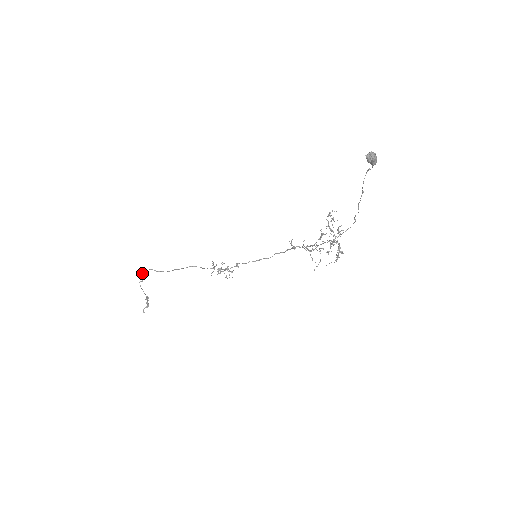
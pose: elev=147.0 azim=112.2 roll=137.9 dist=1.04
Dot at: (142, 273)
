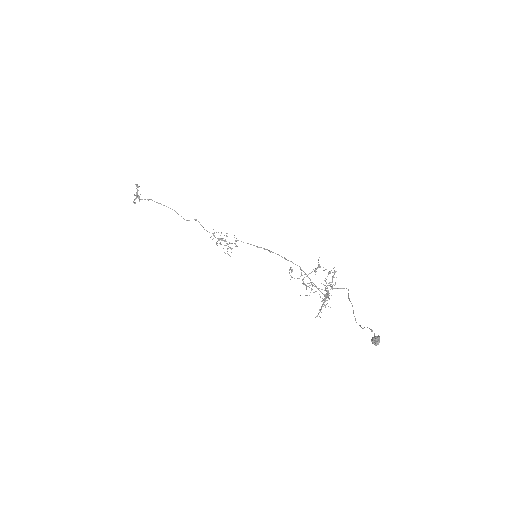
Dot at: (139, 198)
